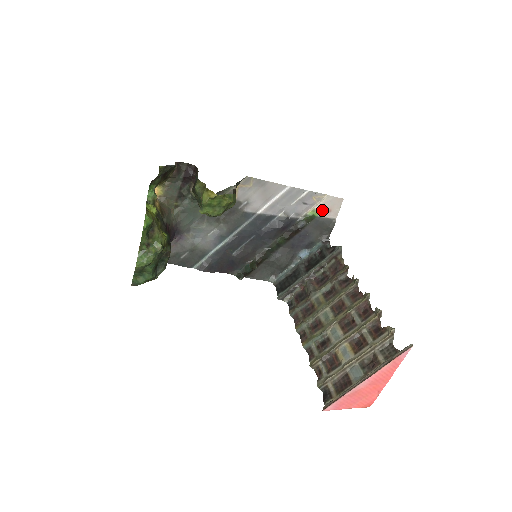
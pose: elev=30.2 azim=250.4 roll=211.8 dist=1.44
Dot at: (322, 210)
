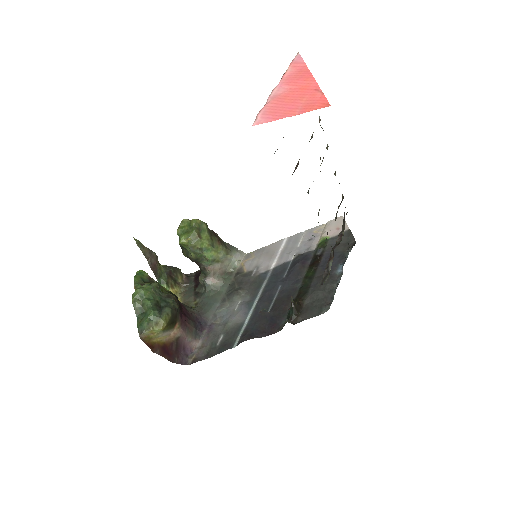
Dot at: (330, 233)
